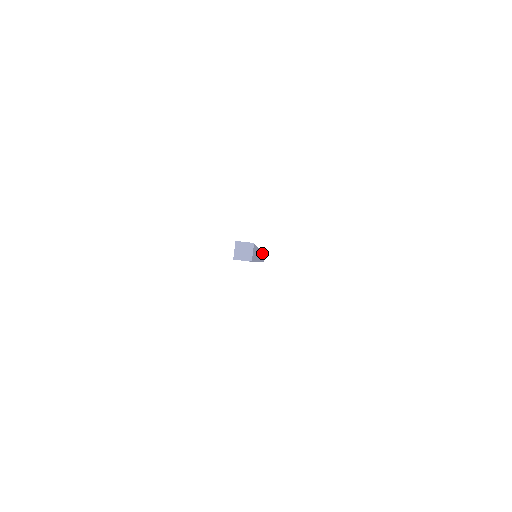
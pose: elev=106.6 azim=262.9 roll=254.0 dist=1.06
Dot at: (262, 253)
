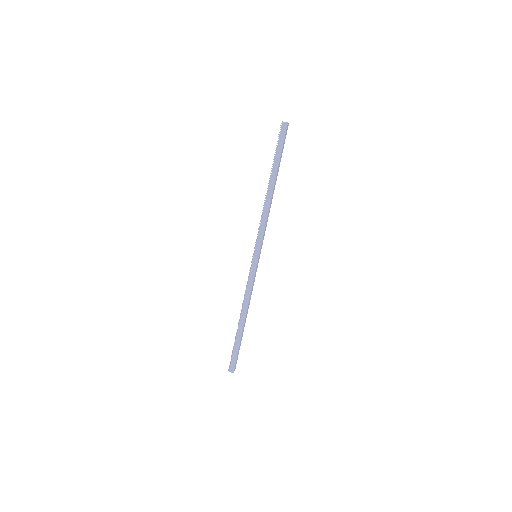
Dot at: occluded
